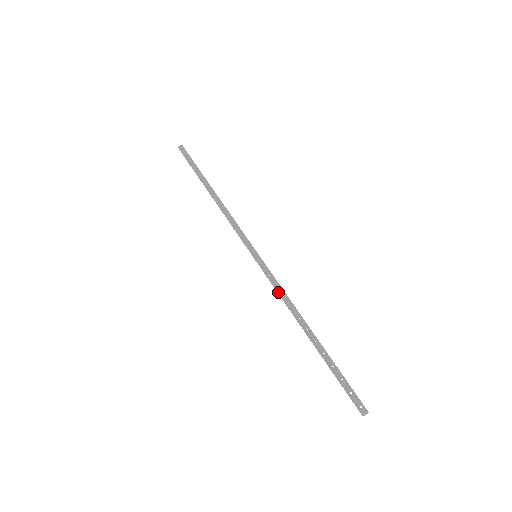
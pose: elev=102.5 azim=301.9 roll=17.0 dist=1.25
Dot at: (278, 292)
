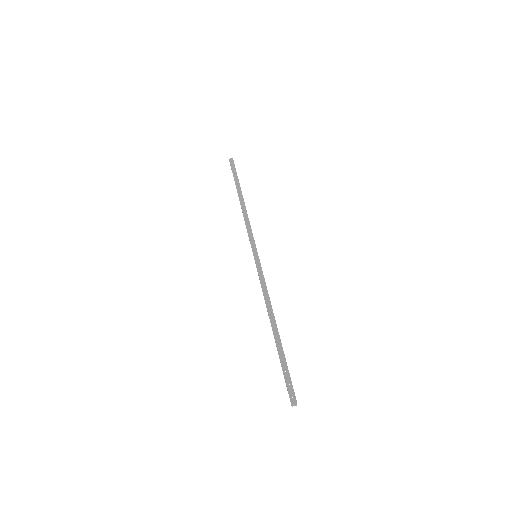
Dot at: (262, 288)
